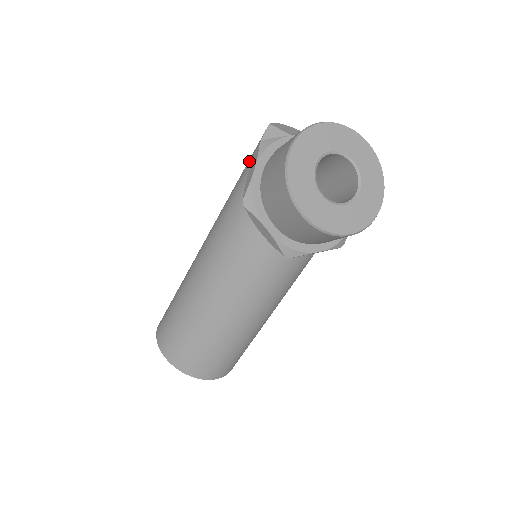
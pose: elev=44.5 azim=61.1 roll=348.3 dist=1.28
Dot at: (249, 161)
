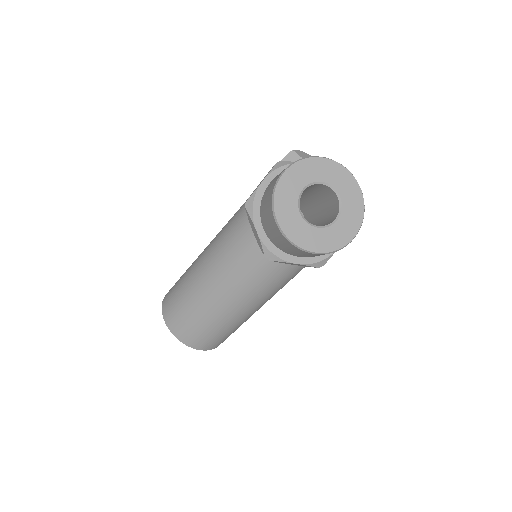
Dot at: occluded
